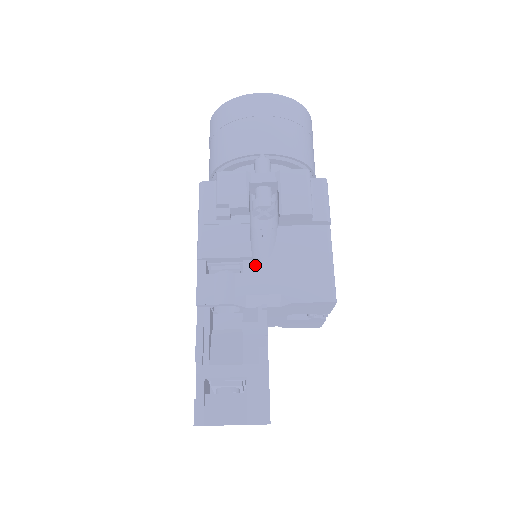
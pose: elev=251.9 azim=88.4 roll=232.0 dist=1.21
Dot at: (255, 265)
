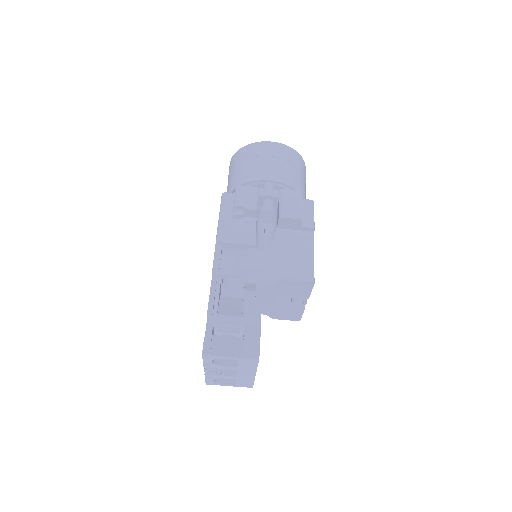
Dot at: (257, 252)
